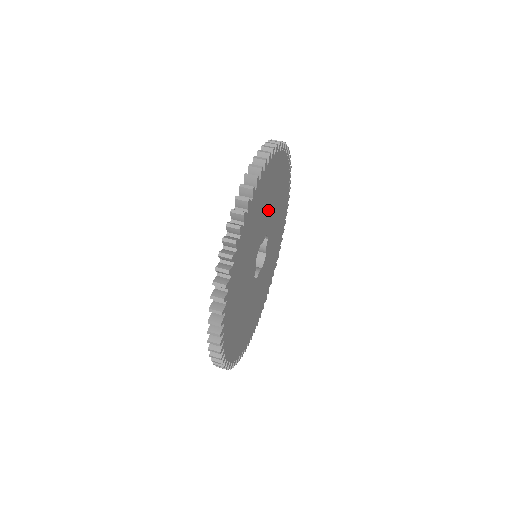
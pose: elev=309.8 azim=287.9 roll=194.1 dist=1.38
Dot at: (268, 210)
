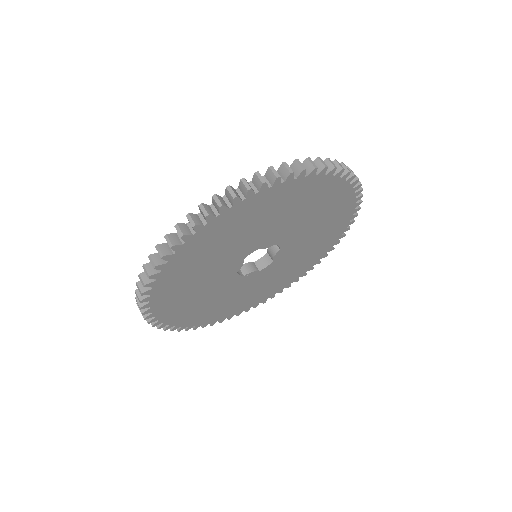
Dot at: (287, 223)
